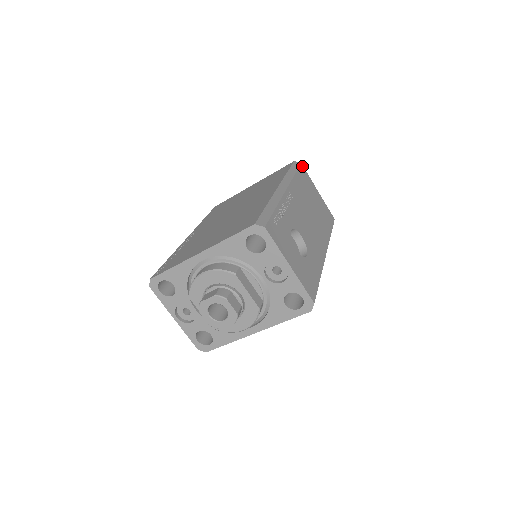
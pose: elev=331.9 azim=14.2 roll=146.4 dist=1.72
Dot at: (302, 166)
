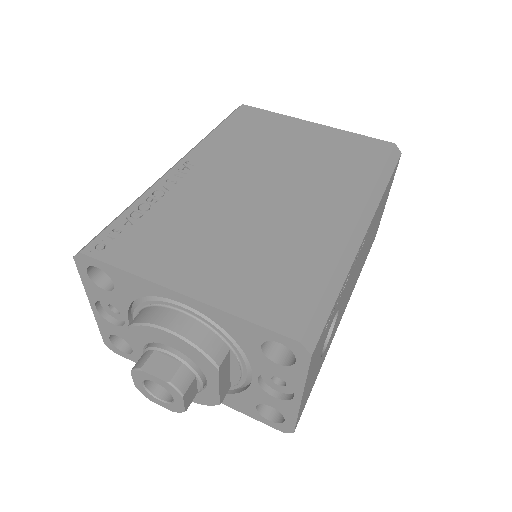
Dot at: (399, 159)
